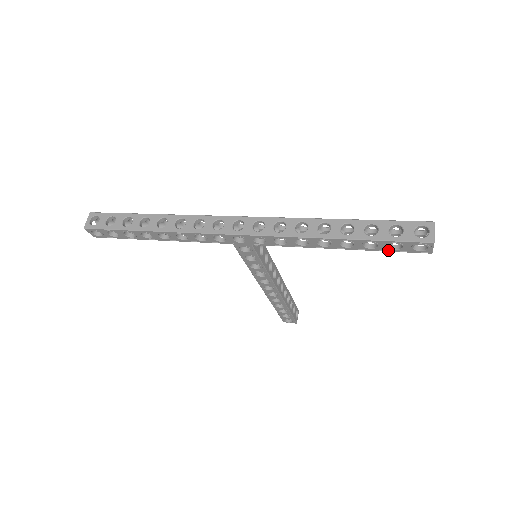
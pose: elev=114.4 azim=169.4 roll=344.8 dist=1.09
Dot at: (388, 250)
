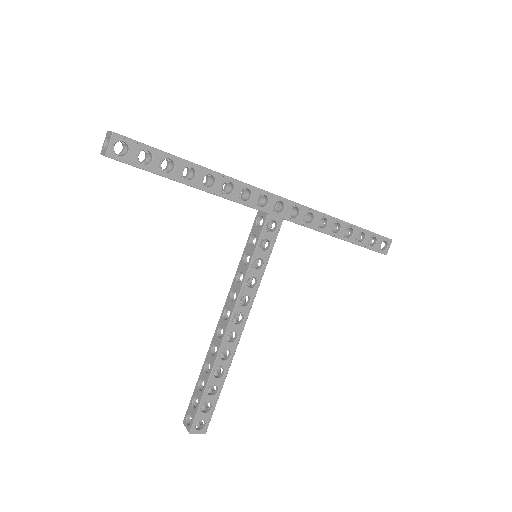
Dot at: (367, 247)
